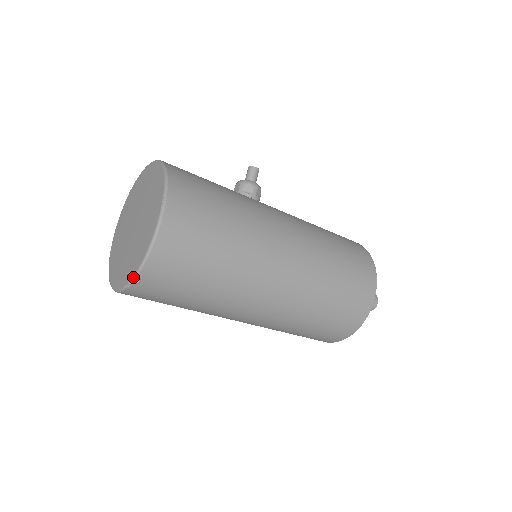
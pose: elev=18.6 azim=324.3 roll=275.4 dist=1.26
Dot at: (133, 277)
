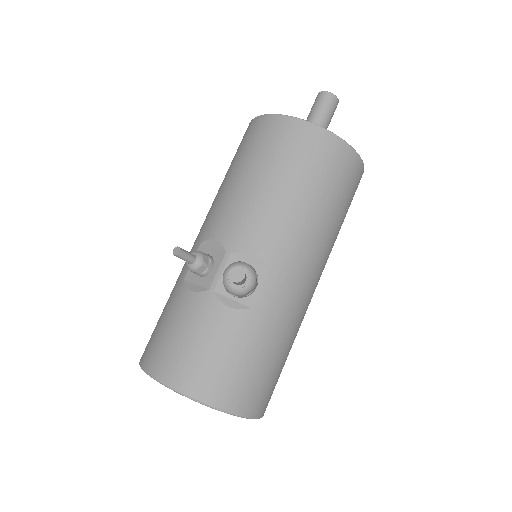
Dot at: occluded
